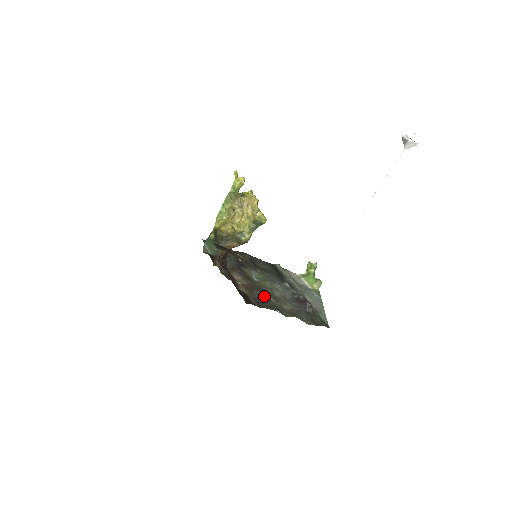
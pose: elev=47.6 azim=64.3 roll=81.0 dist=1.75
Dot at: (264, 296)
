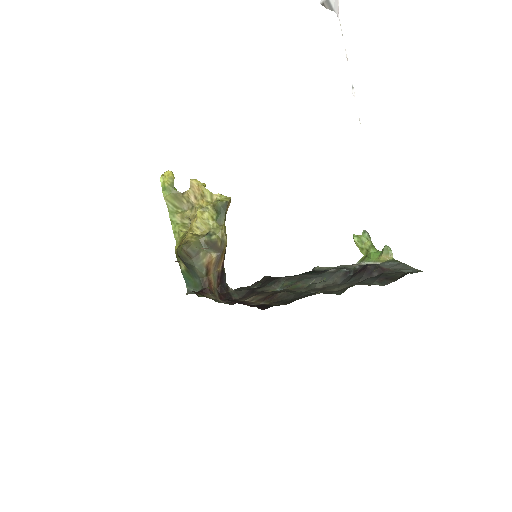
Dot at: (294, 293)
